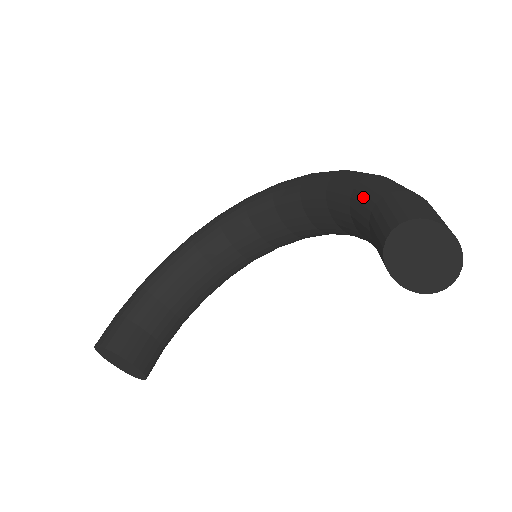
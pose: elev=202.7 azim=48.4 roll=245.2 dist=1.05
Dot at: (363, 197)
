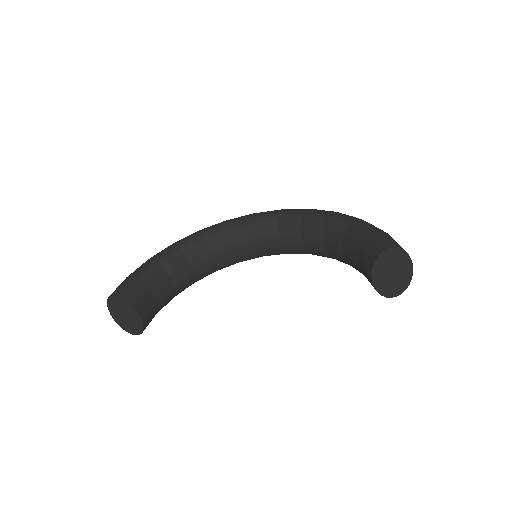
Dot at: (358, 230)
